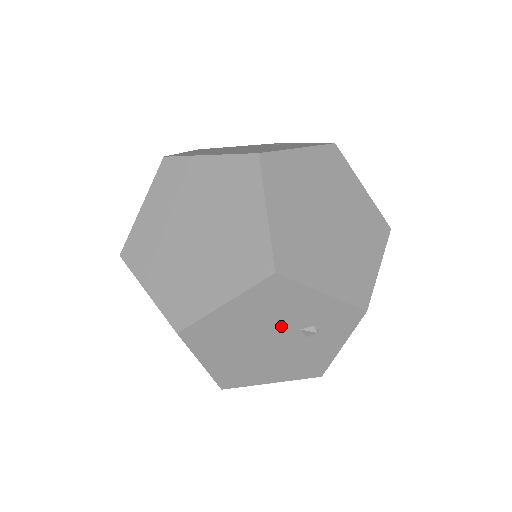
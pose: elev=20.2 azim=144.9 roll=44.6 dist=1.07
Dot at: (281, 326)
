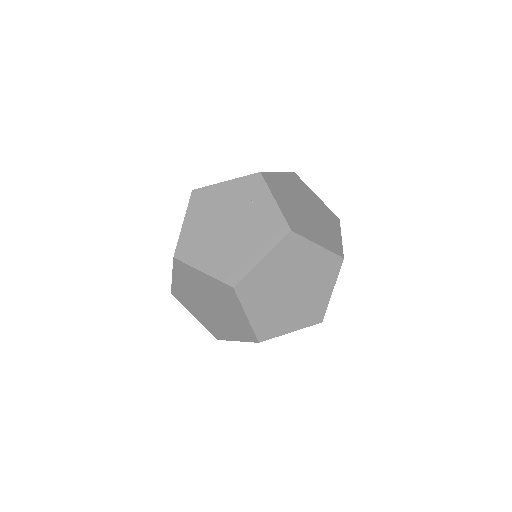
Dot at: occluded
